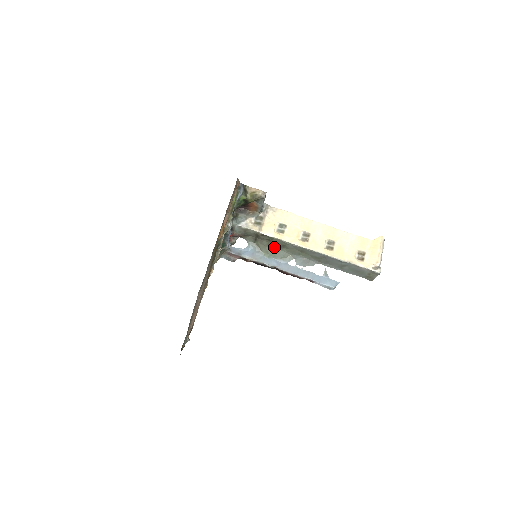
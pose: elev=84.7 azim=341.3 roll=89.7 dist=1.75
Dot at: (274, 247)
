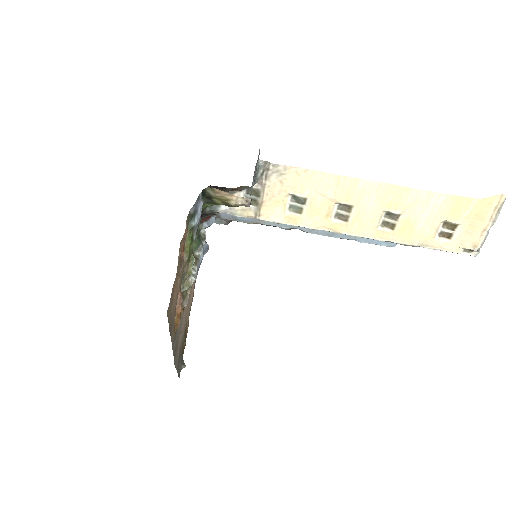
Dot at: occluded
